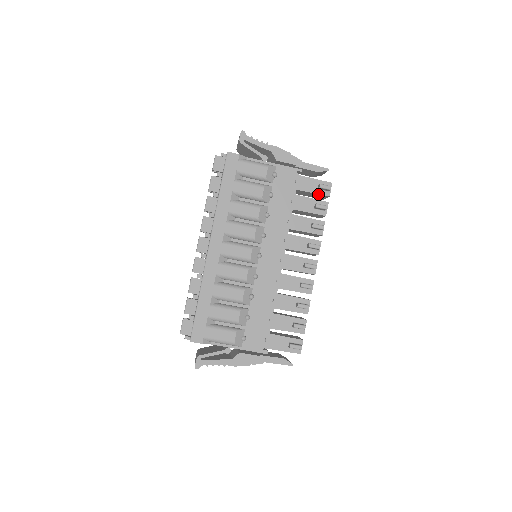
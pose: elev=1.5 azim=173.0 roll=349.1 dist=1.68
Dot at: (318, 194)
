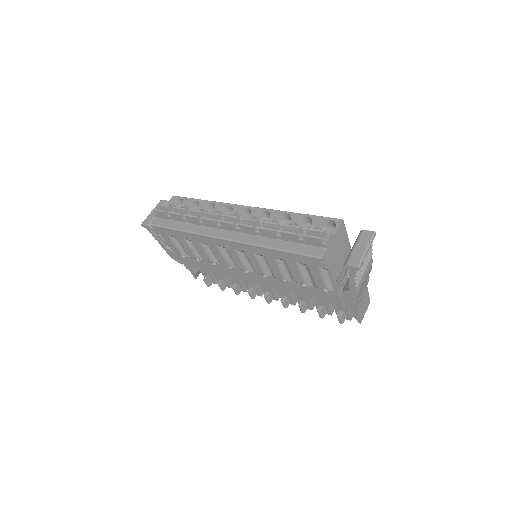
Dot at: (335, 309)
